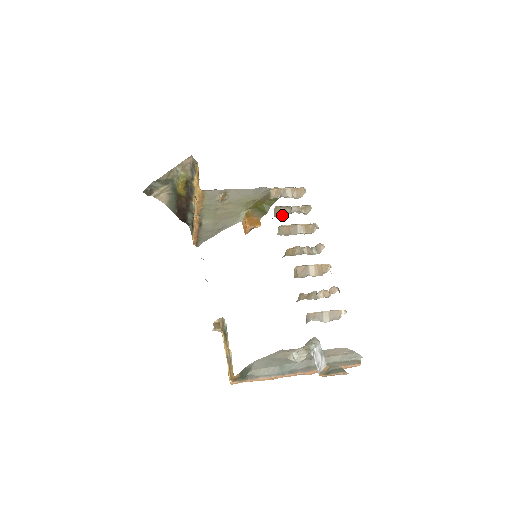
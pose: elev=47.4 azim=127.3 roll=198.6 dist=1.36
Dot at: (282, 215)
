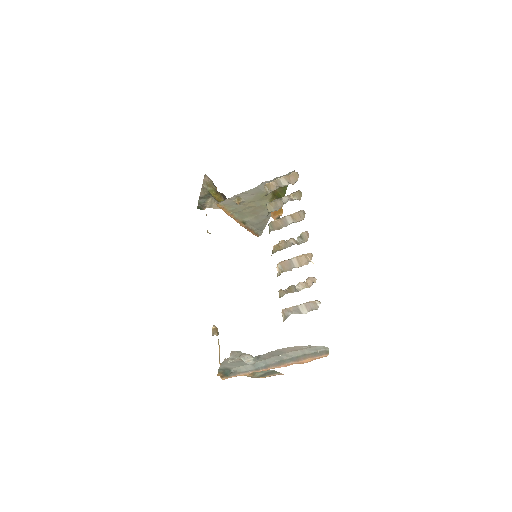
Dot at: (277, 208)
